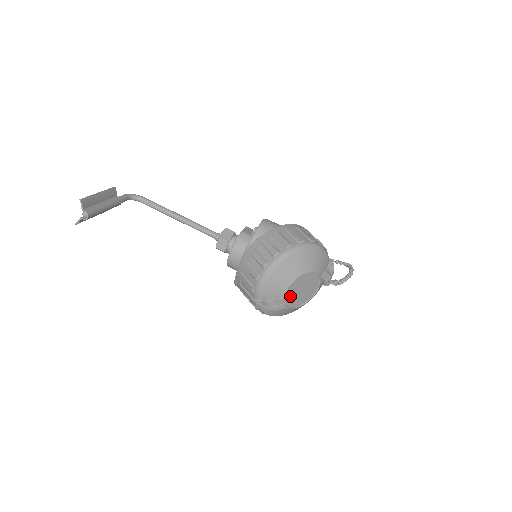
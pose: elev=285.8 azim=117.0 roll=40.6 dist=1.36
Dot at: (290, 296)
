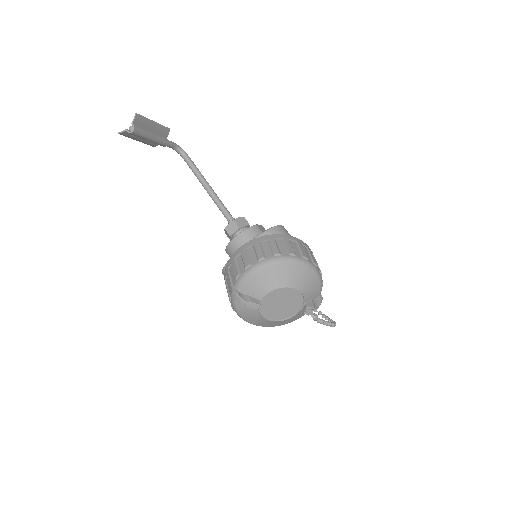
Dot at: (267, 303)
